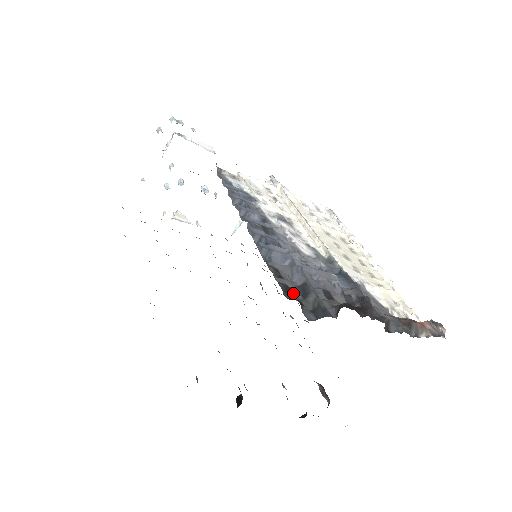
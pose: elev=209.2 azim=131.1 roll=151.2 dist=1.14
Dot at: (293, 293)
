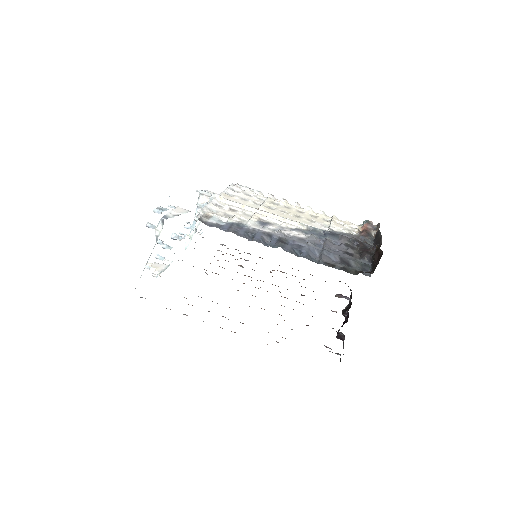
Dot at: (349, 269)
